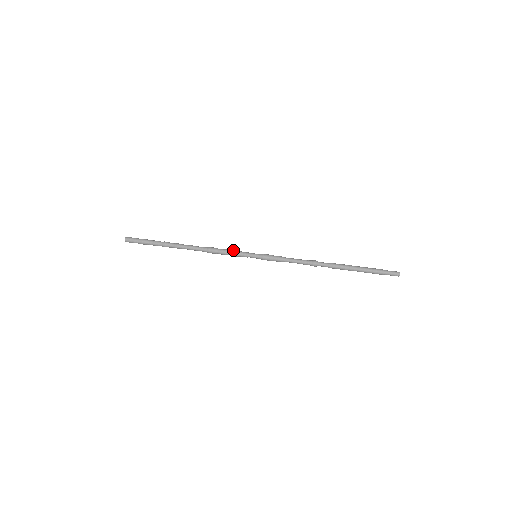
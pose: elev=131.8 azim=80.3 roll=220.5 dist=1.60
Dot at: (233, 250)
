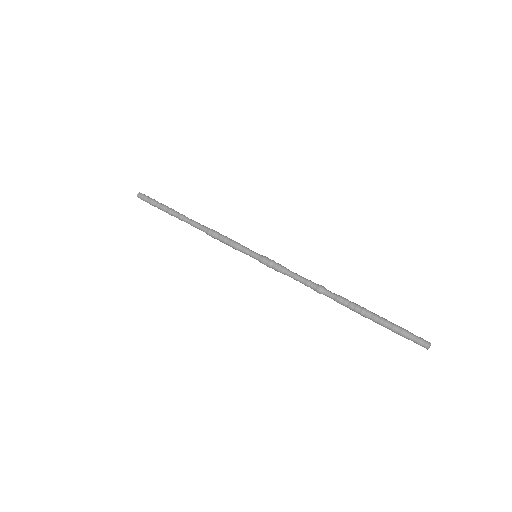
Dot at: occluded
